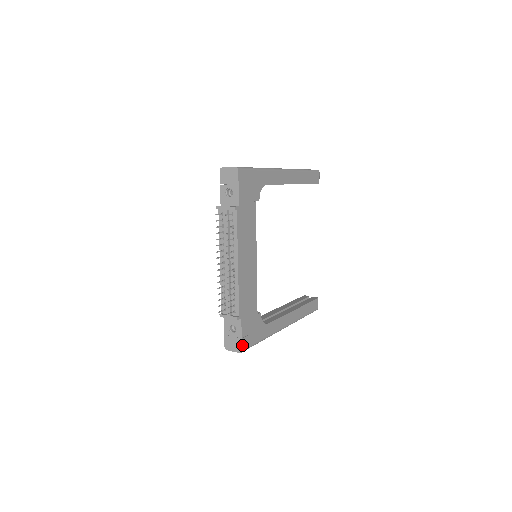
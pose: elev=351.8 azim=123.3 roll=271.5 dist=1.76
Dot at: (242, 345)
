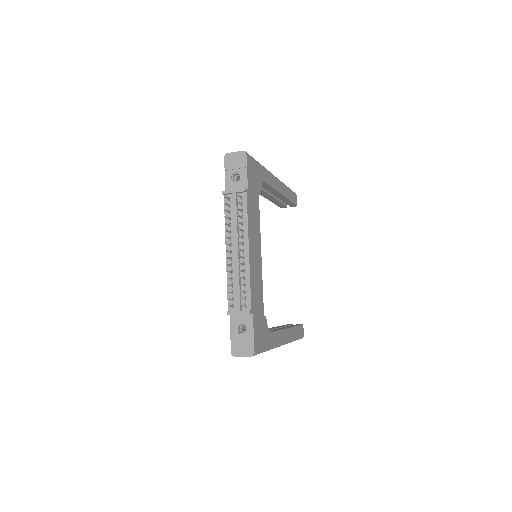
Dot at: (254, 346)
